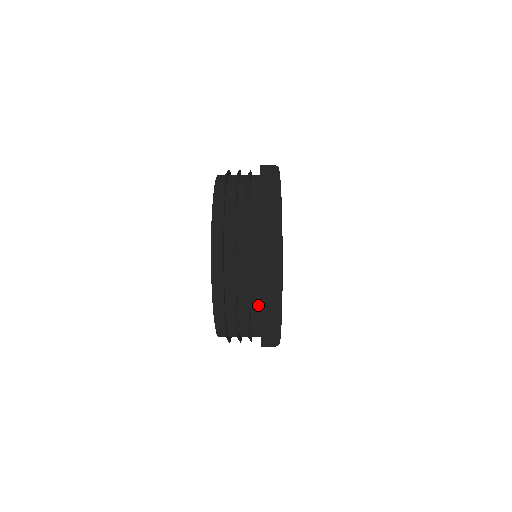
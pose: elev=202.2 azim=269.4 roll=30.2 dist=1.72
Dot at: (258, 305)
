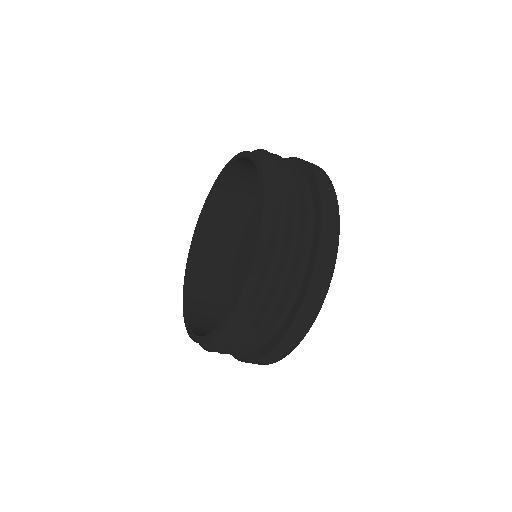
Dot at: (265, 341)
